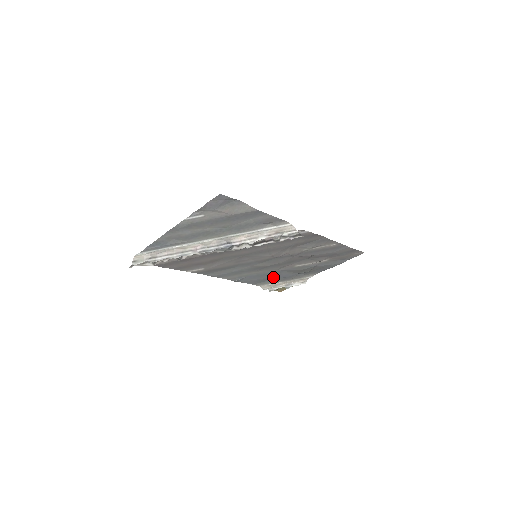
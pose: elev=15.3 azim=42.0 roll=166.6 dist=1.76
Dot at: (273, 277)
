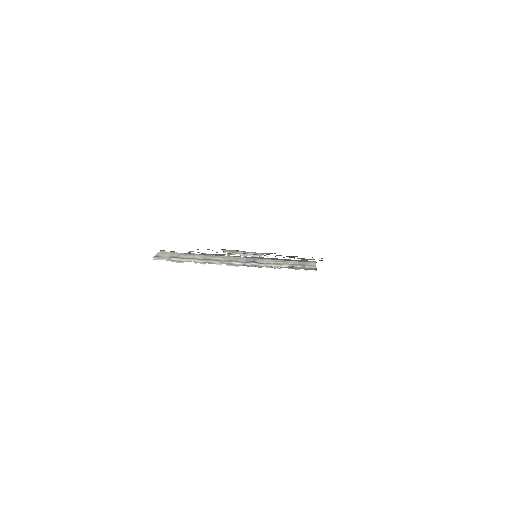
Dot at: occluded
